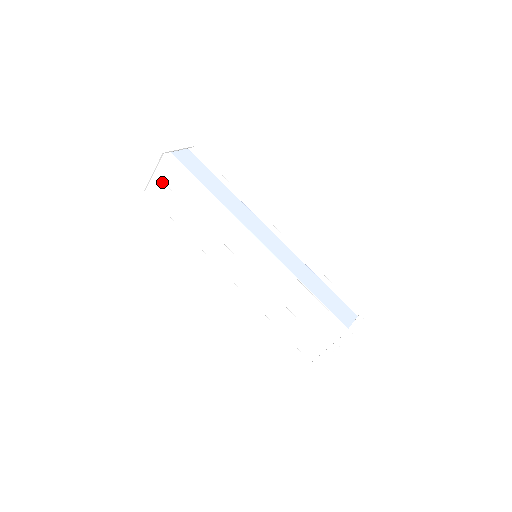
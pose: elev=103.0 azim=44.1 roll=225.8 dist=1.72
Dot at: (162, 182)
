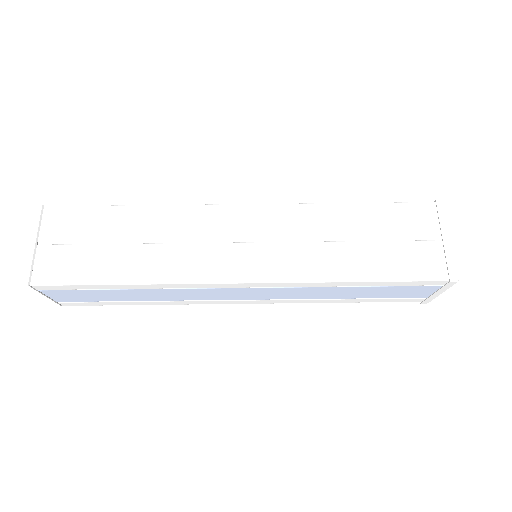
Dot at: (58, 245)
